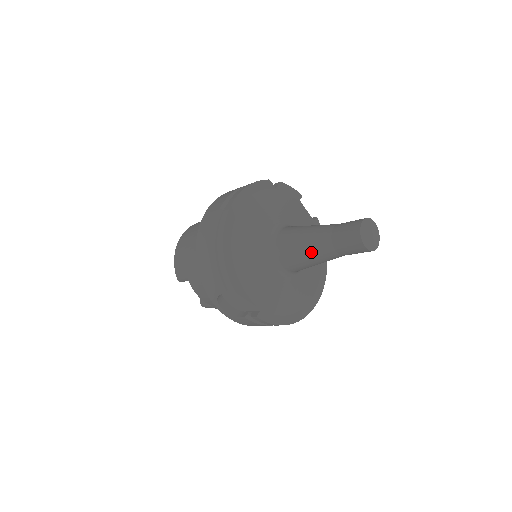
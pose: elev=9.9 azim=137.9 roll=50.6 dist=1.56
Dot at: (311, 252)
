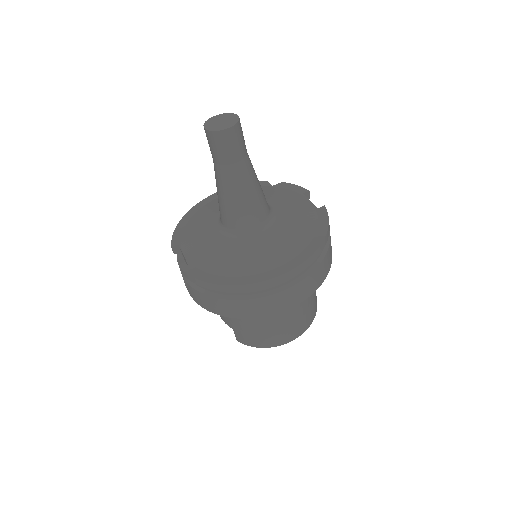
Dot at: (216, 184)
